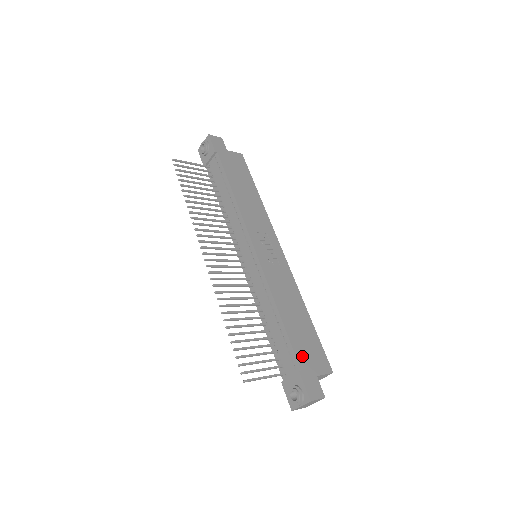
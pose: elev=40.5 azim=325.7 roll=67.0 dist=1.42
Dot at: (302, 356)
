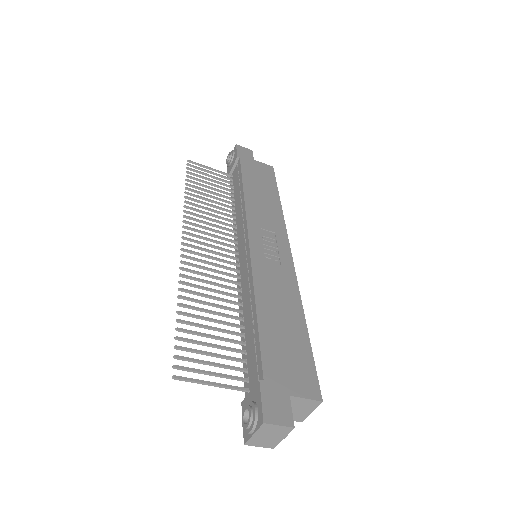
Dot at: (273, 364)
